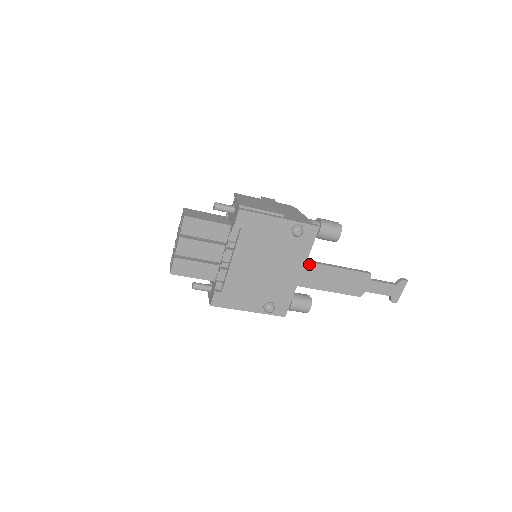
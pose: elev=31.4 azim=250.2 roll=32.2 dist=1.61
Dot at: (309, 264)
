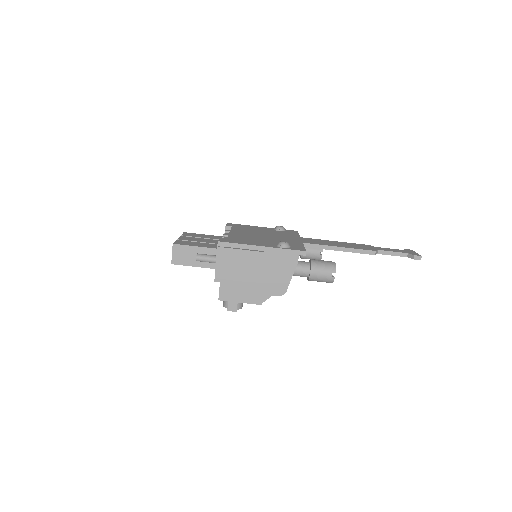
Dot at: (304, 238)
